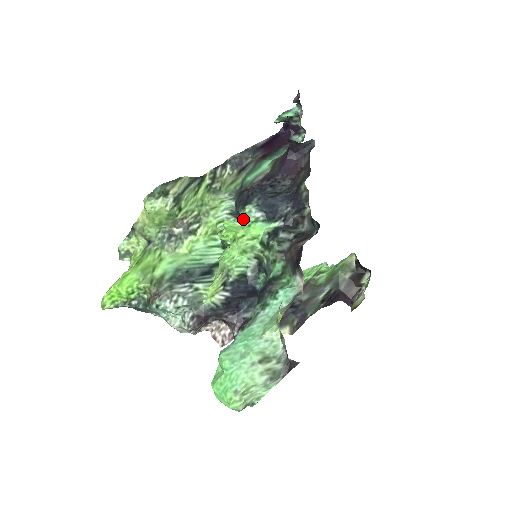
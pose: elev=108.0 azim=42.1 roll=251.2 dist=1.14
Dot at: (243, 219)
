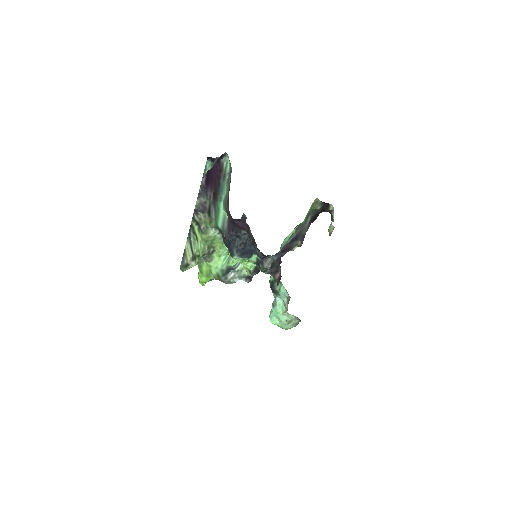
Dot at: (236, 259)
